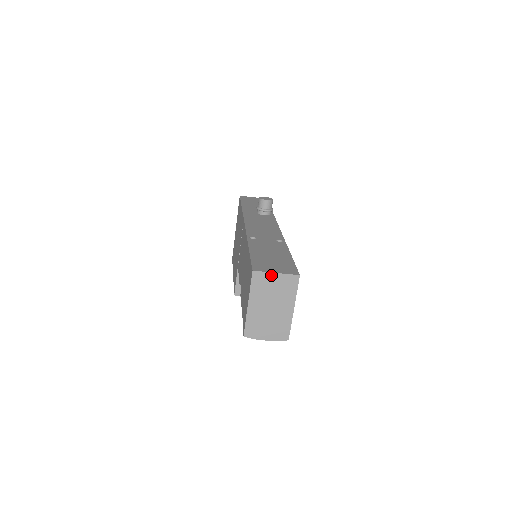
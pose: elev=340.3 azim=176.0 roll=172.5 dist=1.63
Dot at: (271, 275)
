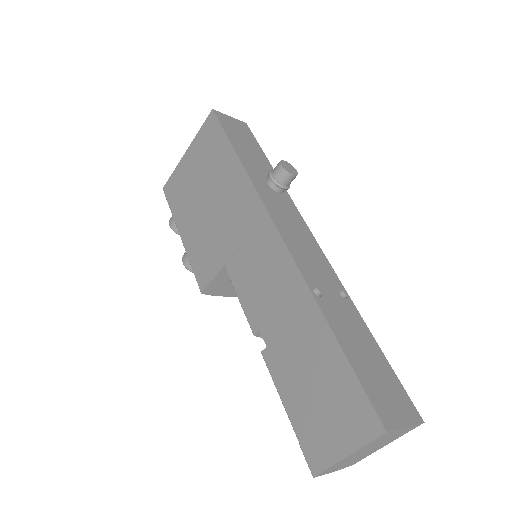
Dot at: (399, 430)
